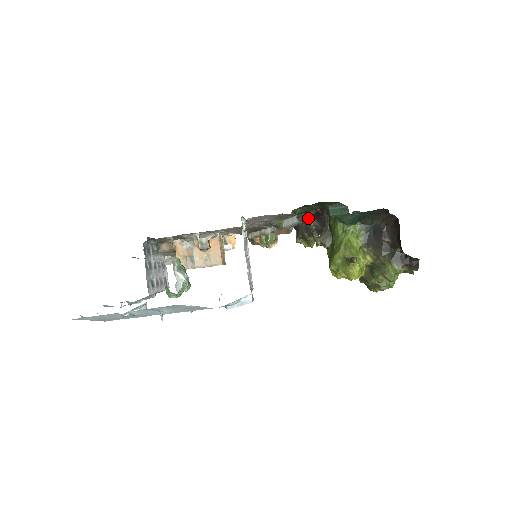
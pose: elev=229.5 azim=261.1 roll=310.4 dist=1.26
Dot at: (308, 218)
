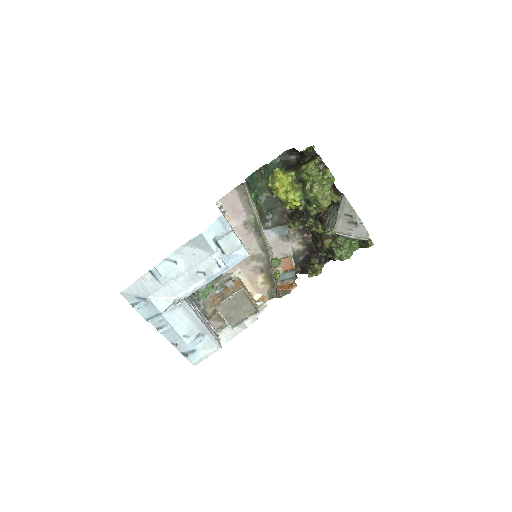
Dot at: (287, 229)
